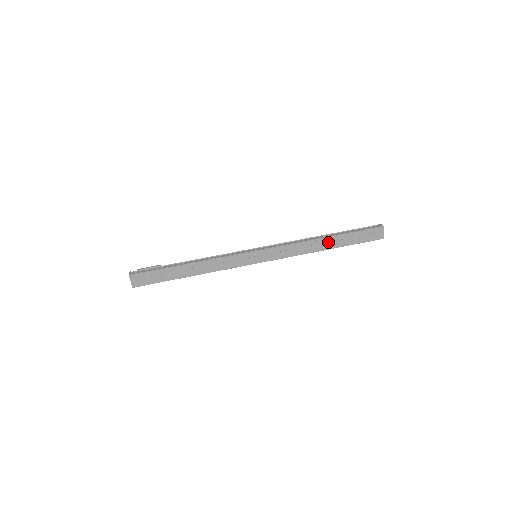
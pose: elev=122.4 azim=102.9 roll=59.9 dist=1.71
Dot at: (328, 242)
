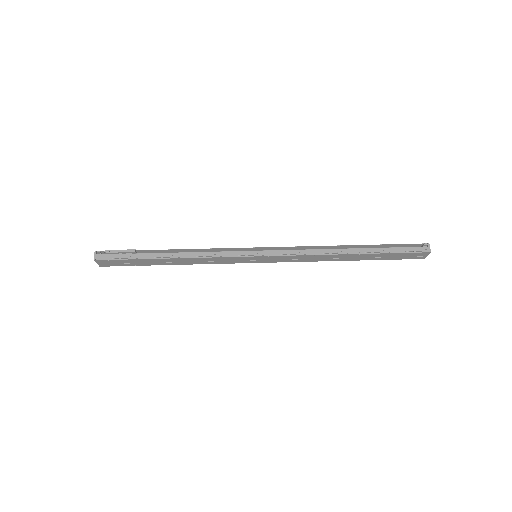
Dot at: (352, 256)
